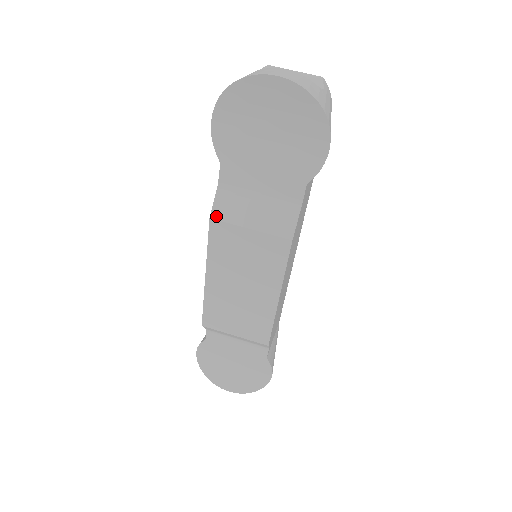
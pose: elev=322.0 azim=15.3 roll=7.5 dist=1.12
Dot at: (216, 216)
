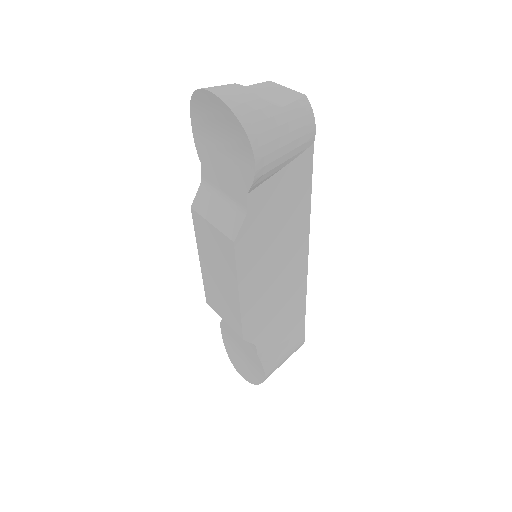
Dot at: (194, 207)
